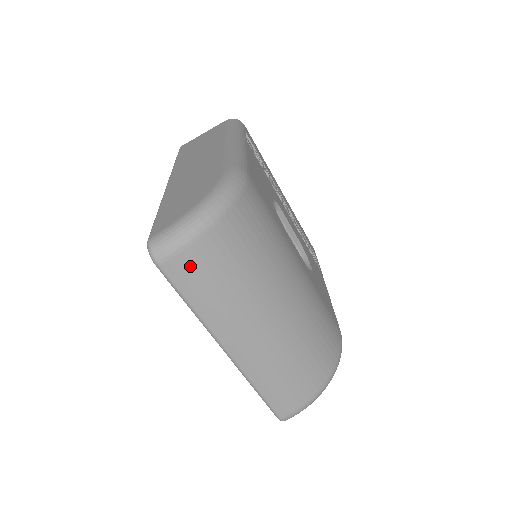
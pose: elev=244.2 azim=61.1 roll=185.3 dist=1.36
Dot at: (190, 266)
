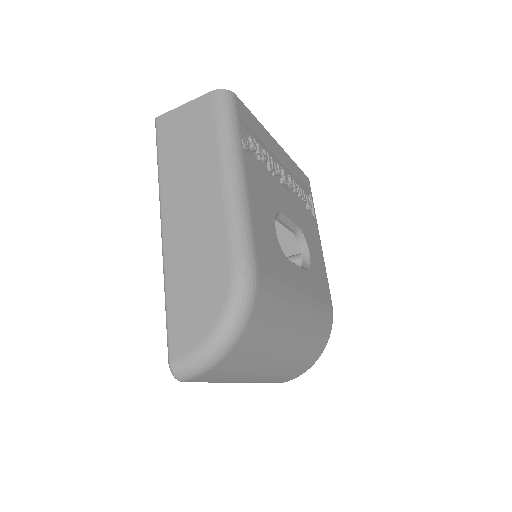
Dot at: (211, 375)
